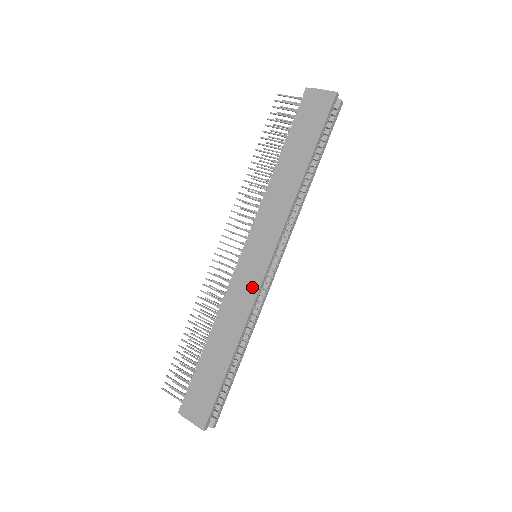
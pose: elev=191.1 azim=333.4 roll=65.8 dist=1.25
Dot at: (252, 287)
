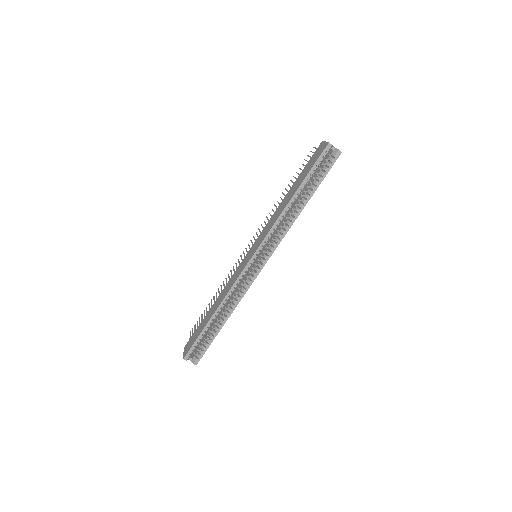
Dot at: (239, 273)
